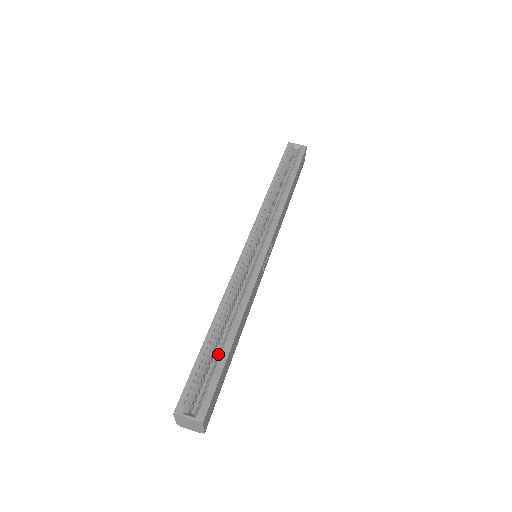
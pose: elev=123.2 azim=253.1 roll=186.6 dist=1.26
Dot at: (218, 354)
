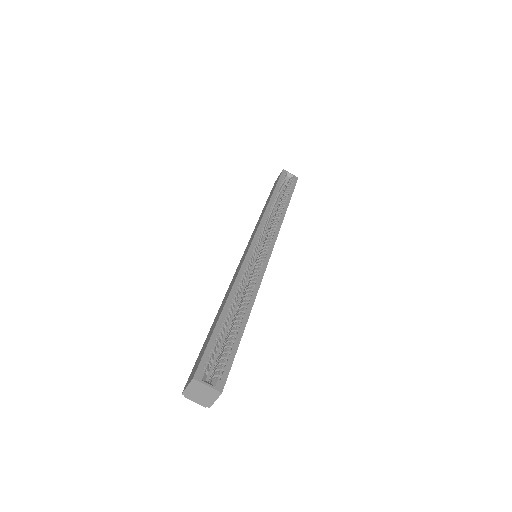
Dot at: (229, 333)
